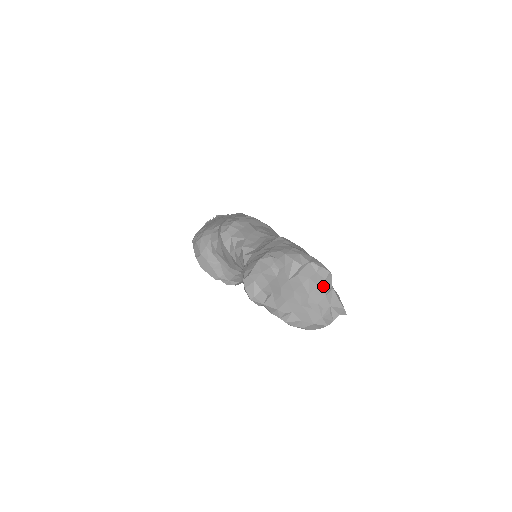
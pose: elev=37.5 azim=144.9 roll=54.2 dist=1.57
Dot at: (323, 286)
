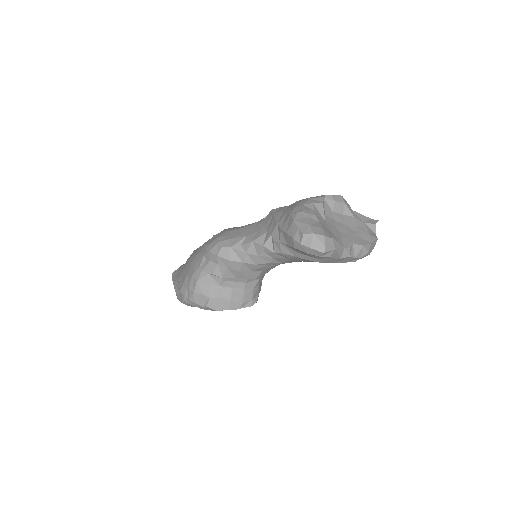
Dot at: (347, 210)
